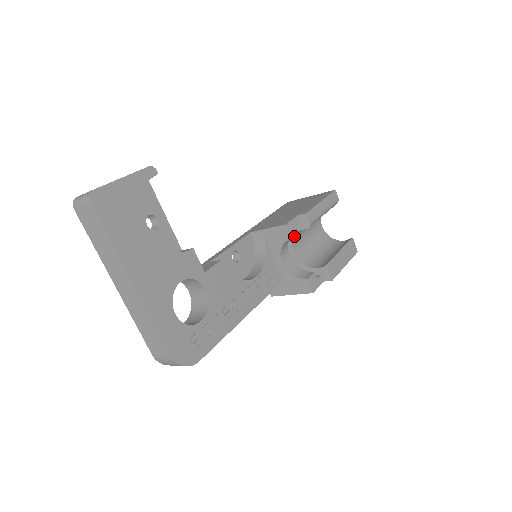
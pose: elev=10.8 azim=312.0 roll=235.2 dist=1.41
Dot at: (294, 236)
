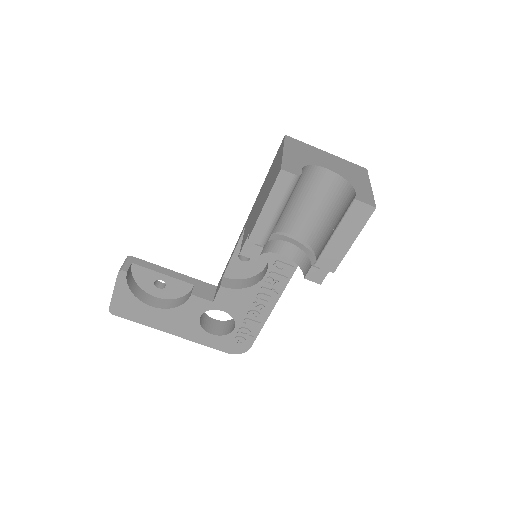
Dot at: (258, 255)
